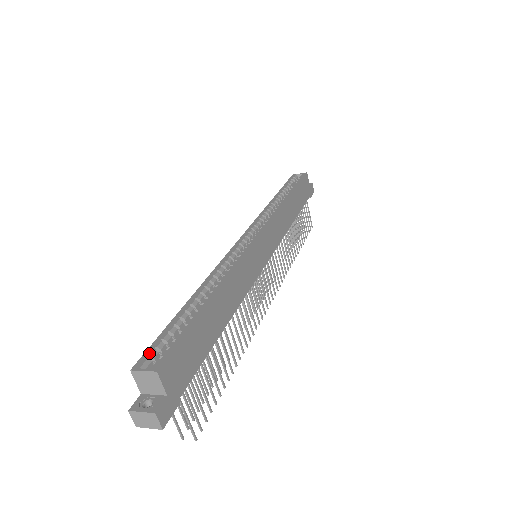
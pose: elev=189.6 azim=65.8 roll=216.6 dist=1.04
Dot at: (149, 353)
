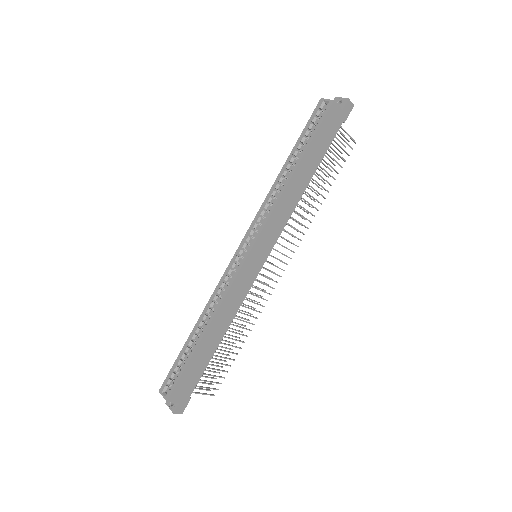
Dot at: (167, 381)
